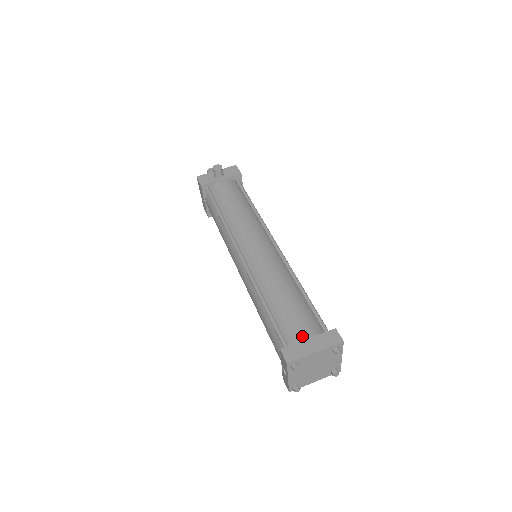
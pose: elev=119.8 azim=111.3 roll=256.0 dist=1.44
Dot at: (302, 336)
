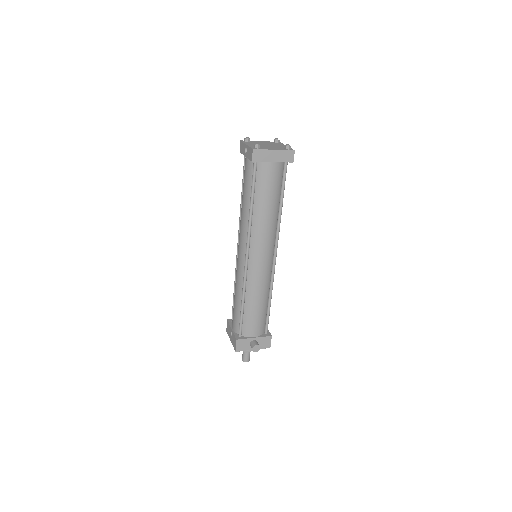
Dot at: occluded
